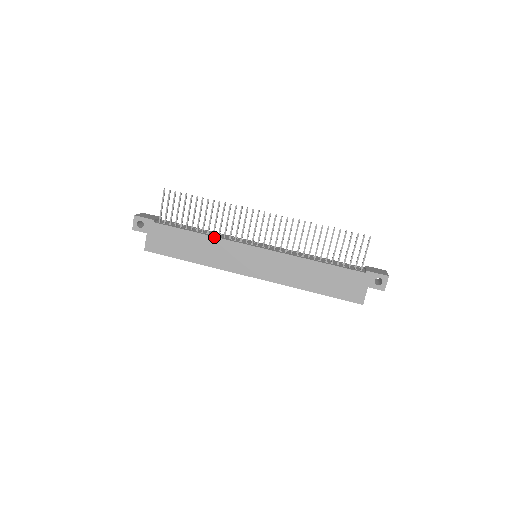
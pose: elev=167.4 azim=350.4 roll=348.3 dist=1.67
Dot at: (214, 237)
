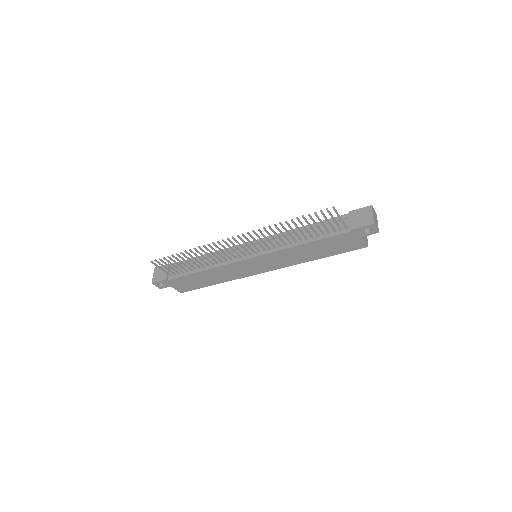
Dot at: (215, 268)
